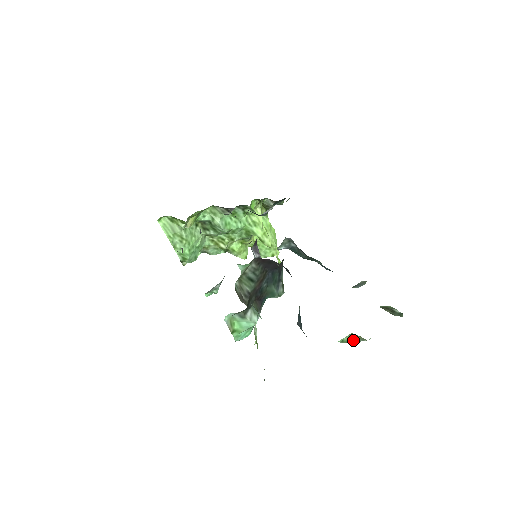
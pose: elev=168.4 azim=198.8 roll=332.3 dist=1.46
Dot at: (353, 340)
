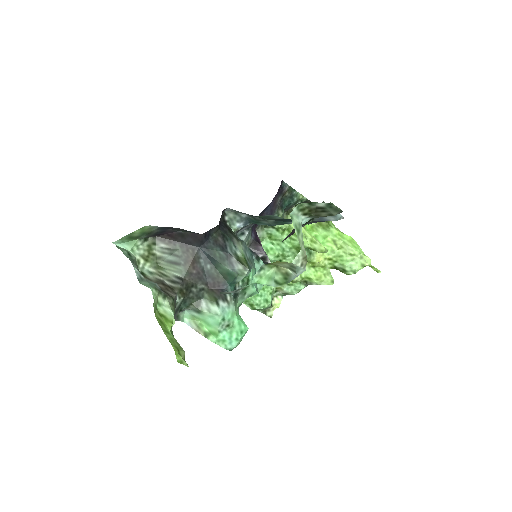
Dot at: (291, 275)
